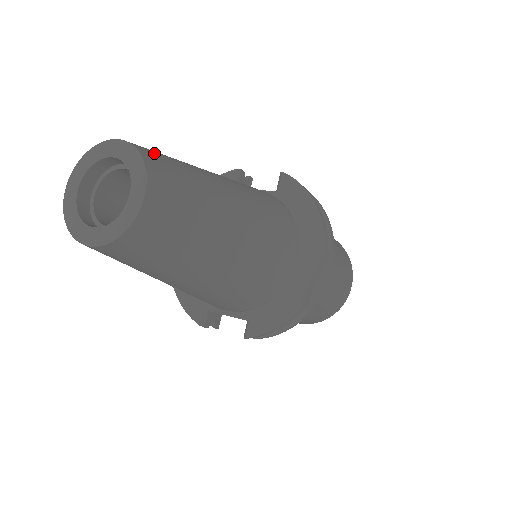
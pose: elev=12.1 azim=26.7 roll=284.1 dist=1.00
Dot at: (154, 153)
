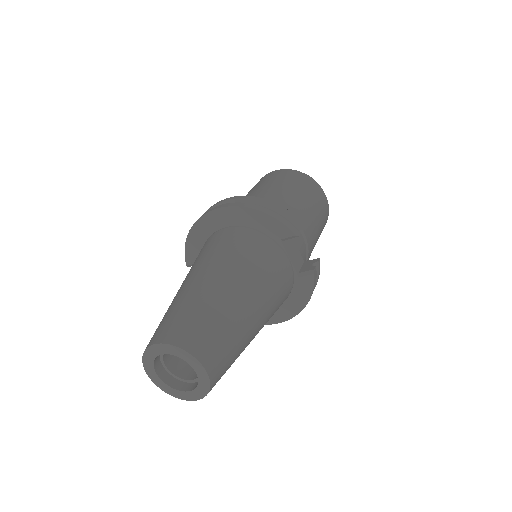
Dot at: (221, 371)
